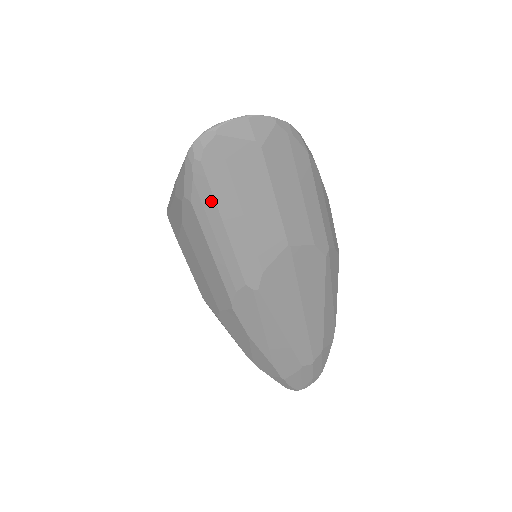
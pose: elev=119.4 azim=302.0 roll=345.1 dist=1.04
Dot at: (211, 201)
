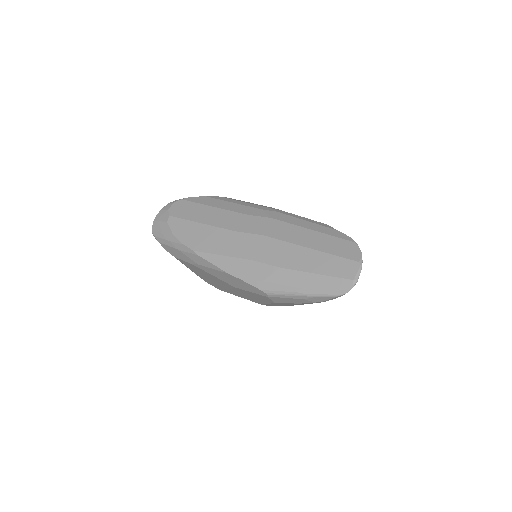
Dot at: occluded
